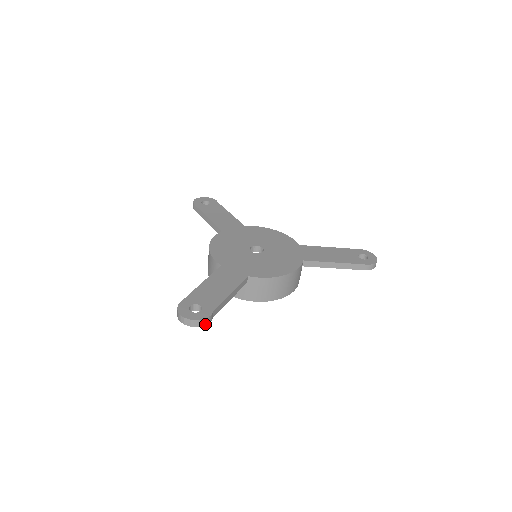
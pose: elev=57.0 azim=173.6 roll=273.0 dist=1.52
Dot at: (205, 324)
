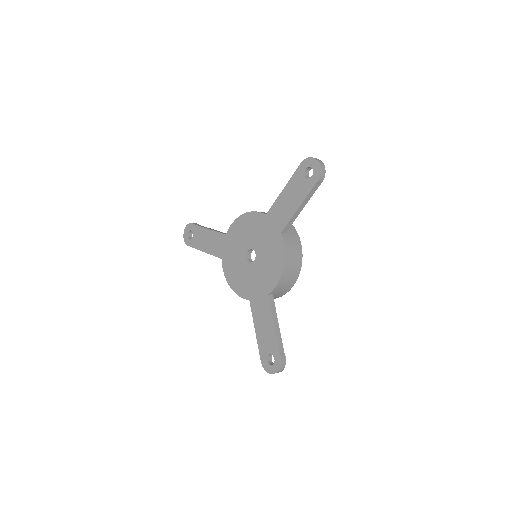
Dot at: (285, 363)
